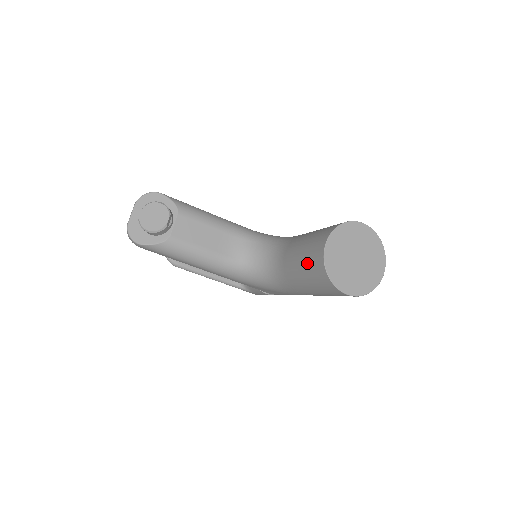
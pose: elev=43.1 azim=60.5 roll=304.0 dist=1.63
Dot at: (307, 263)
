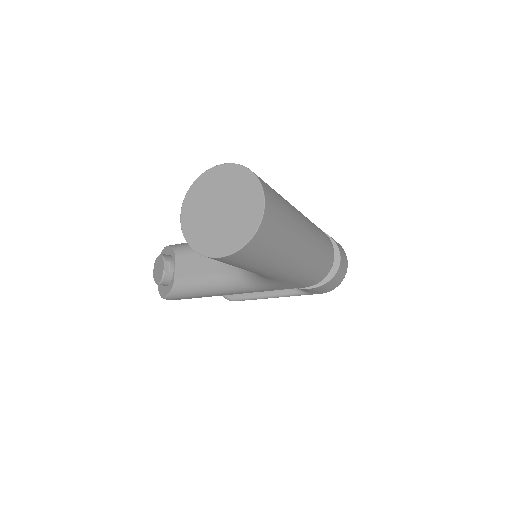
Dot at: occluded
